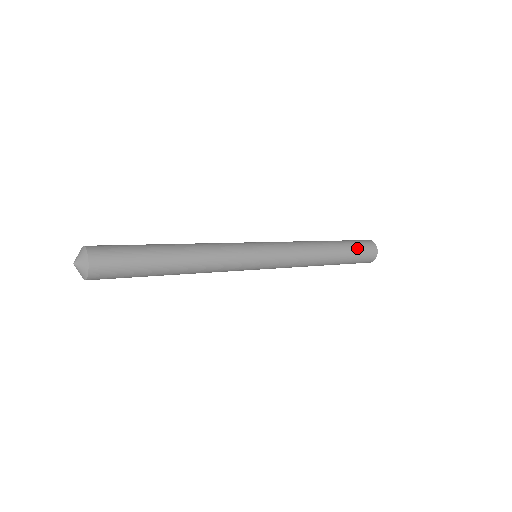
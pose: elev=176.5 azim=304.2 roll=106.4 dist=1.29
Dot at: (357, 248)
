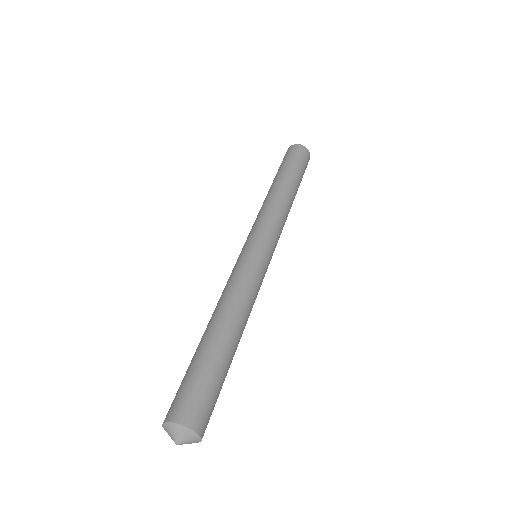
Dot at: (301, 166)
